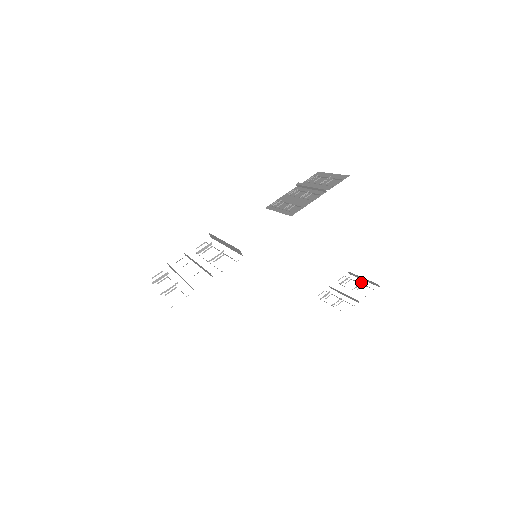
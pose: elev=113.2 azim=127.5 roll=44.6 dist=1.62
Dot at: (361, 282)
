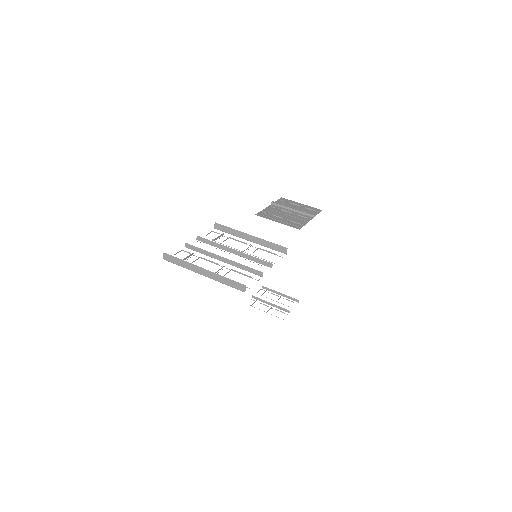
Dot at: occluded
